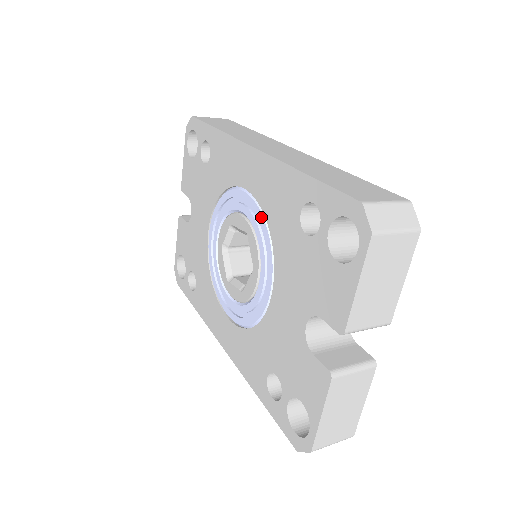
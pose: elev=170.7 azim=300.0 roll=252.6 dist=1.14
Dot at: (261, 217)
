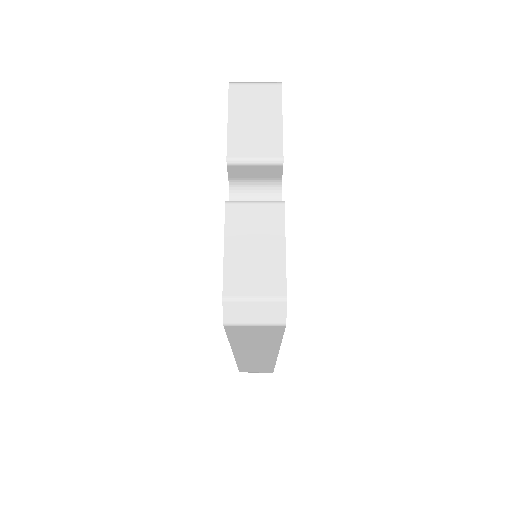
Dot at: occluded
